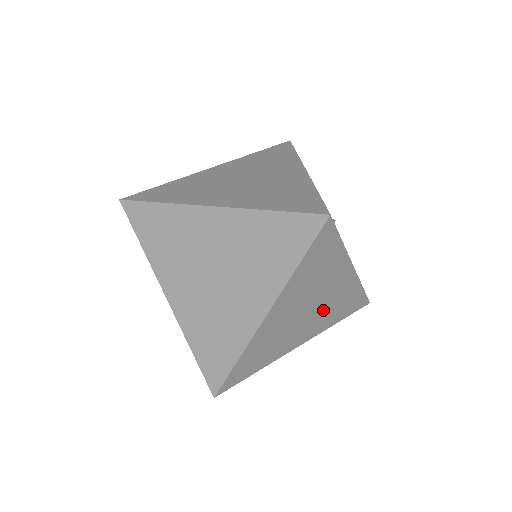
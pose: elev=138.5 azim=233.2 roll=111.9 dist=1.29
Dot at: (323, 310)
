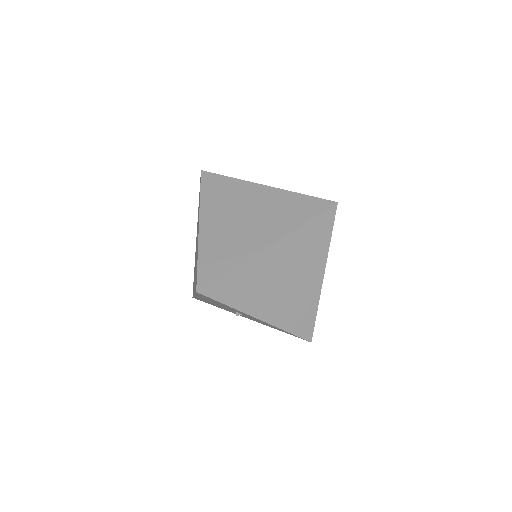
Dot at: occluded
